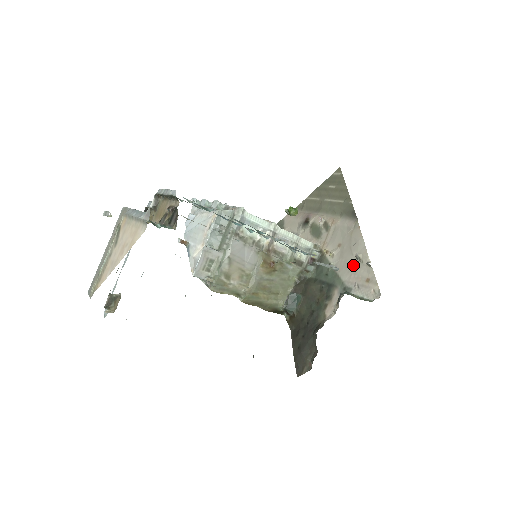
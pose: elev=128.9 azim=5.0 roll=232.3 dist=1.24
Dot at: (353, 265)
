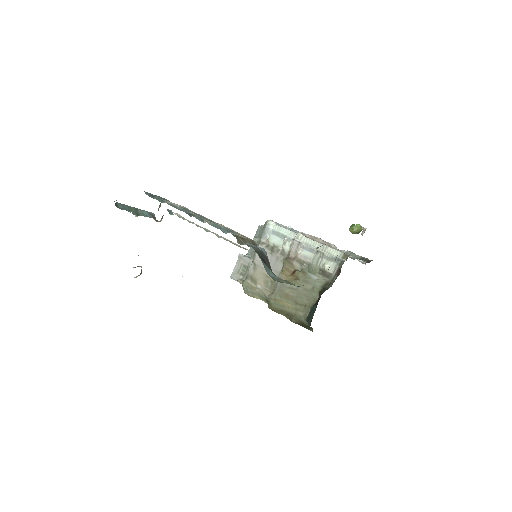
Dot at: occluded
